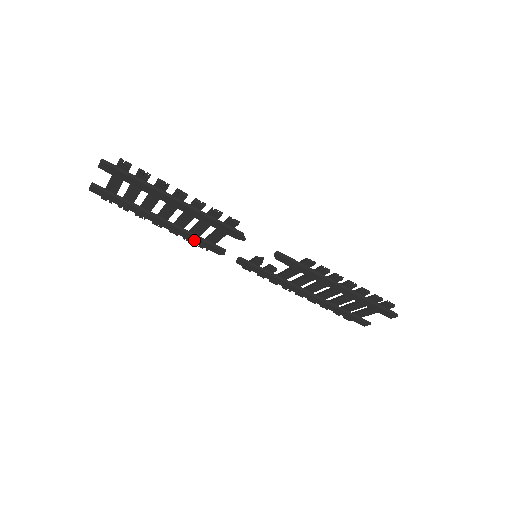
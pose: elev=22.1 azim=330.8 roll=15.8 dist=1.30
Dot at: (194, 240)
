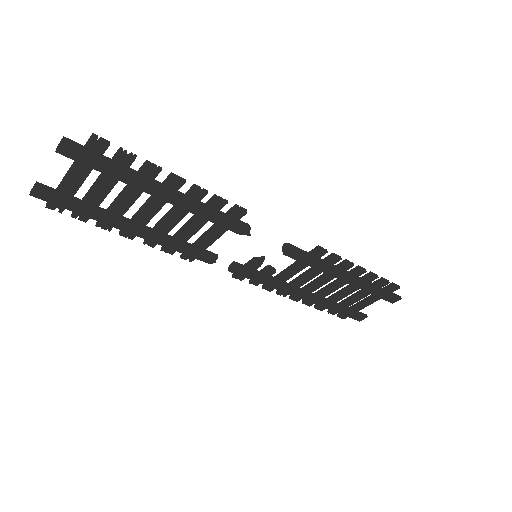
Dot at: (179, 248)
